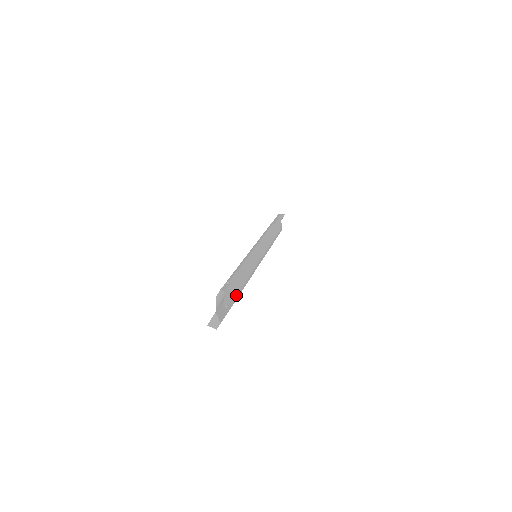
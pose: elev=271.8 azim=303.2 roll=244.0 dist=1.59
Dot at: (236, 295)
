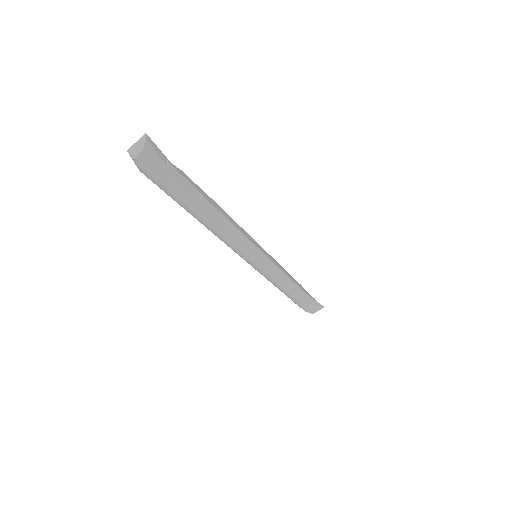
Dot at: (193, 190)
